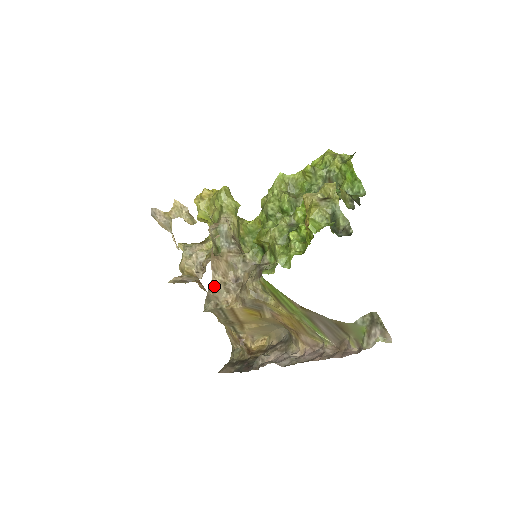
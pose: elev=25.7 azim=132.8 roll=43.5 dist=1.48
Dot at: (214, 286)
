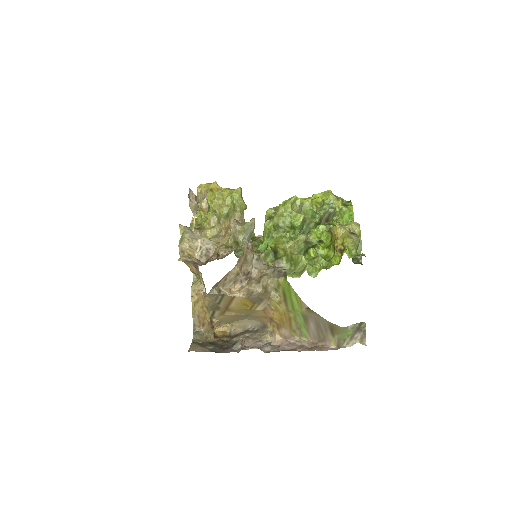
Dot at: (229, 275)
